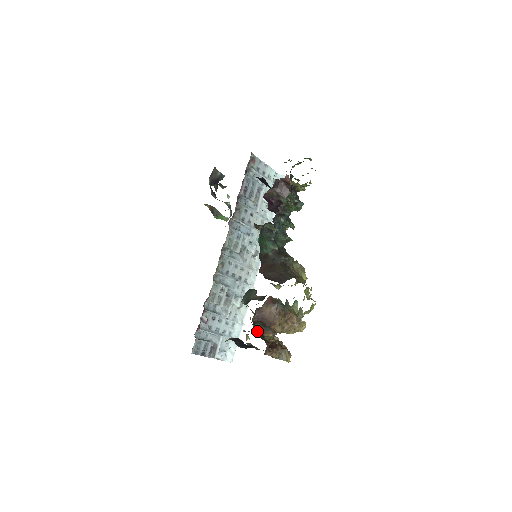
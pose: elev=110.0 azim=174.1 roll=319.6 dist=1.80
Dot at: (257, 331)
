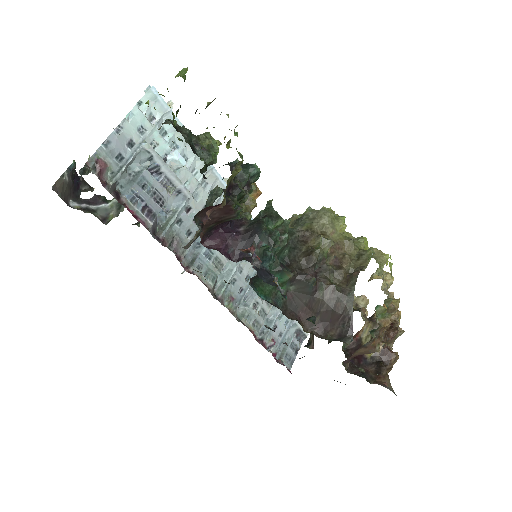
Dot at: (351, 346)
